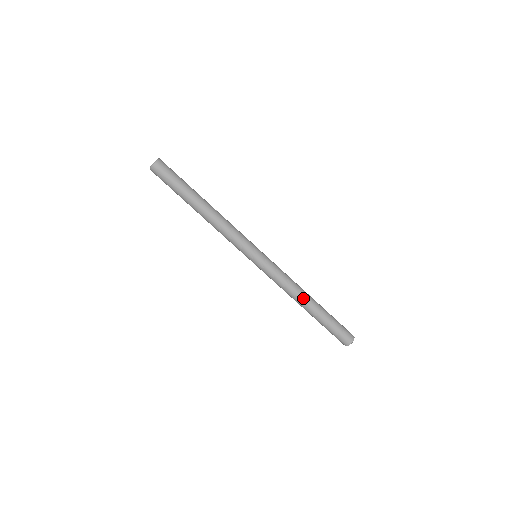
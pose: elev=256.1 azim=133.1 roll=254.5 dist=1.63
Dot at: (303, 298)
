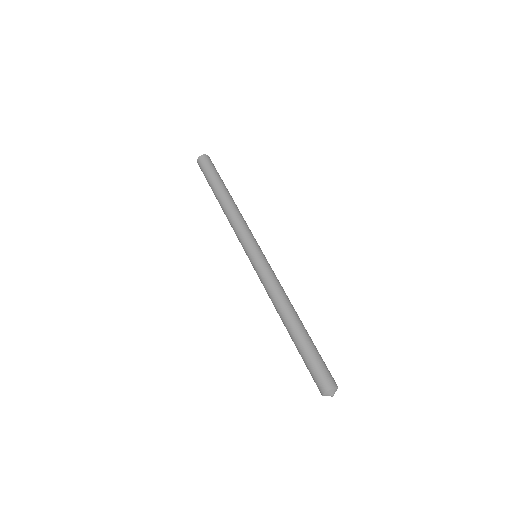
Dot at: (289, 310)
